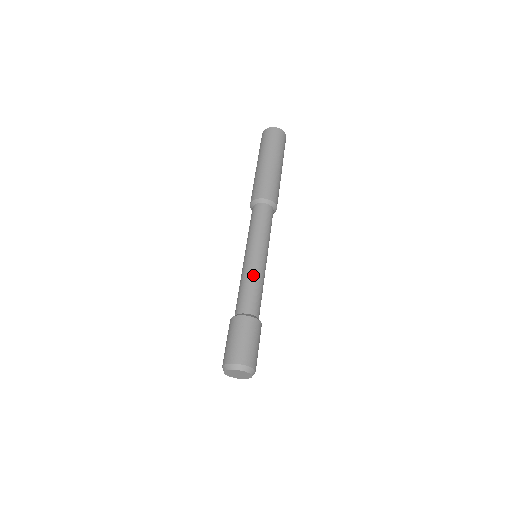
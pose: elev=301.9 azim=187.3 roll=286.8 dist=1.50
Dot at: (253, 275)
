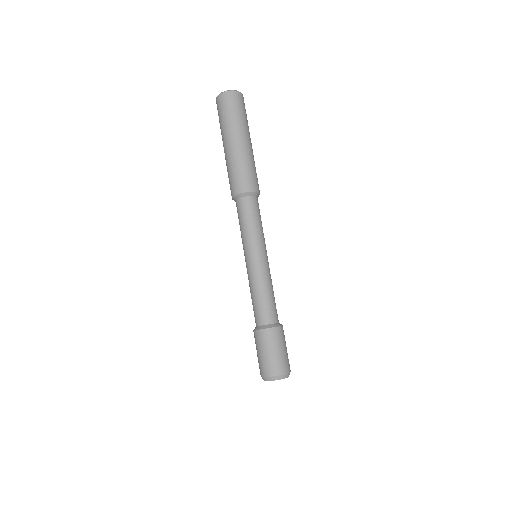
Dot at: (256, 284)
